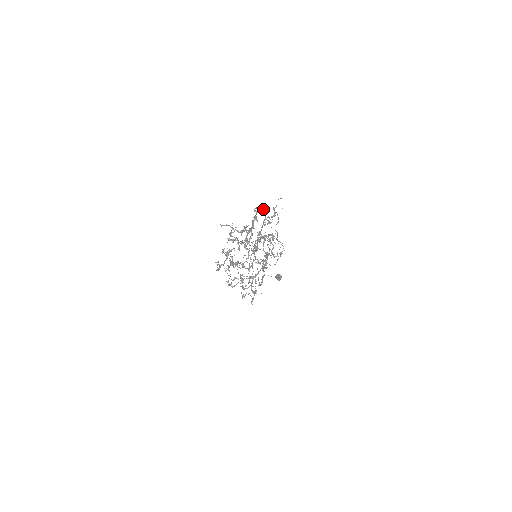
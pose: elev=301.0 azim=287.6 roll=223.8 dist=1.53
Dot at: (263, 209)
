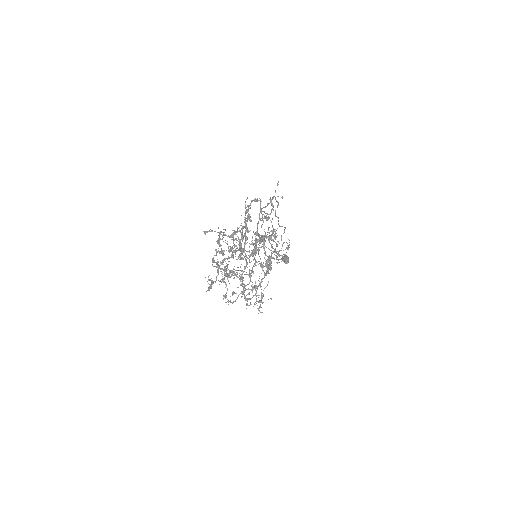
Dot at: (256, 200)
